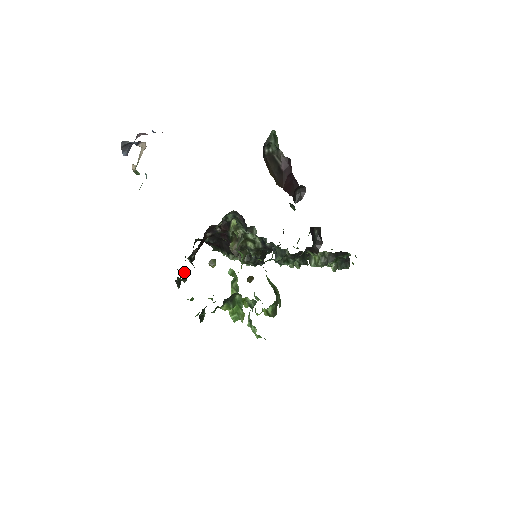
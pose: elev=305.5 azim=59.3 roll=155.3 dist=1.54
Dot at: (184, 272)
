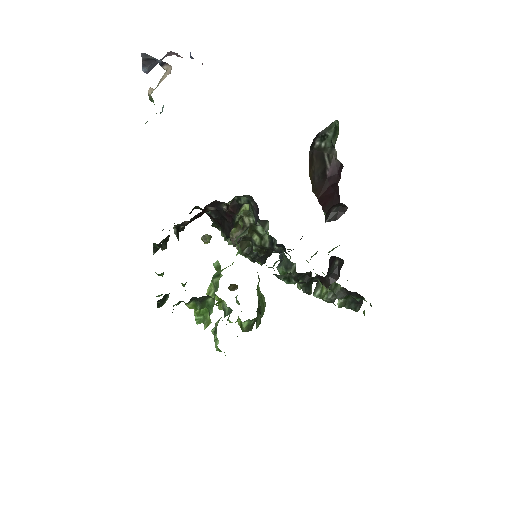
Dot at: (166, 238)
